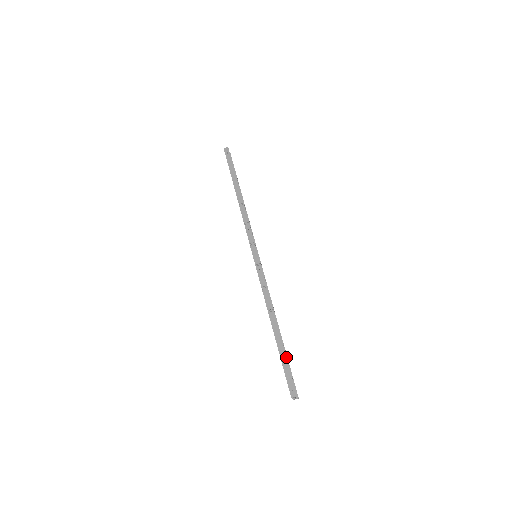
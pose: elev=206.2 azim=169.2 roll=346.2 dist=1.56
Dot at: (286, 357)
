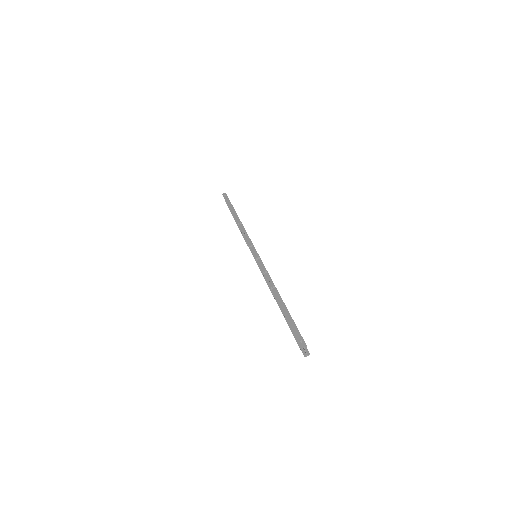
Dot at: occluded
